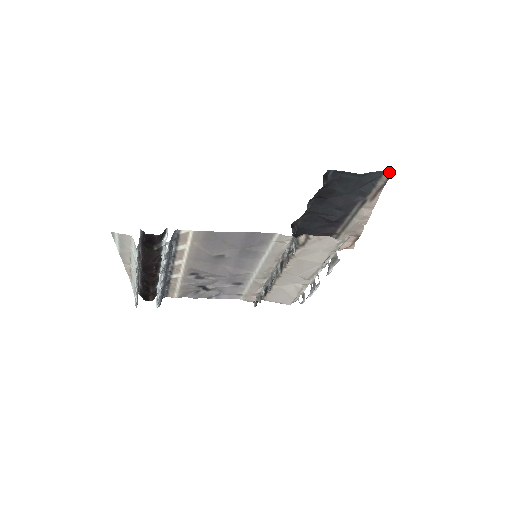
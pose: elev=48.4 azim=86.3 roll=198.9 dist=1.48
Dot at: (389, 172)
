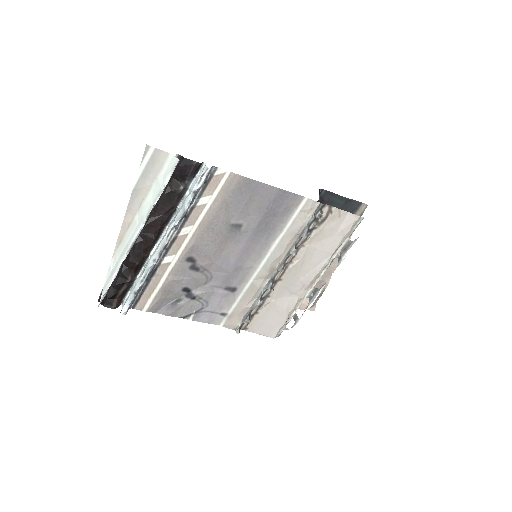
Dot at: (365, 204)
